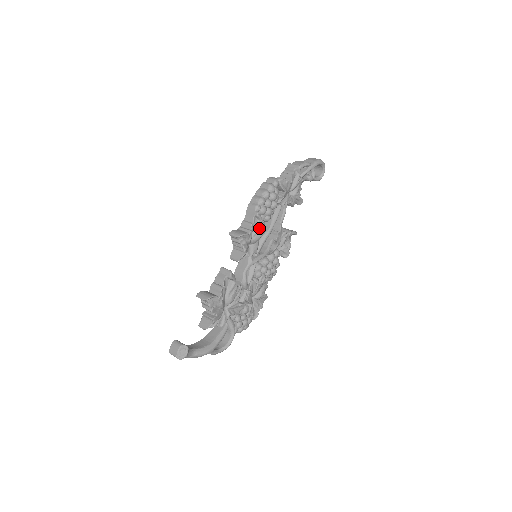
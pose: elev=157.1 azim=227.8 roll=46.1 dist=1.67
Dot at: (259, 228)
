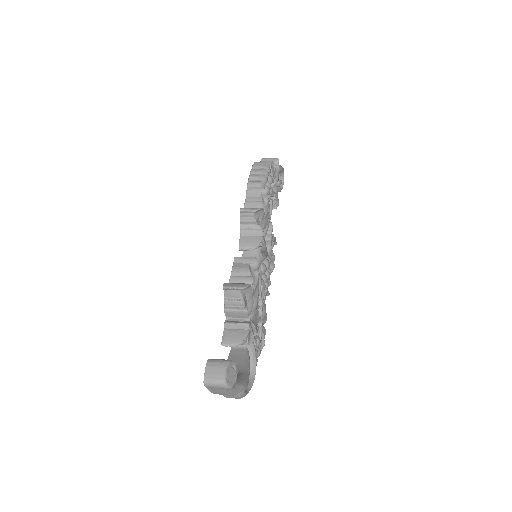
Dot at: (266, 211)
